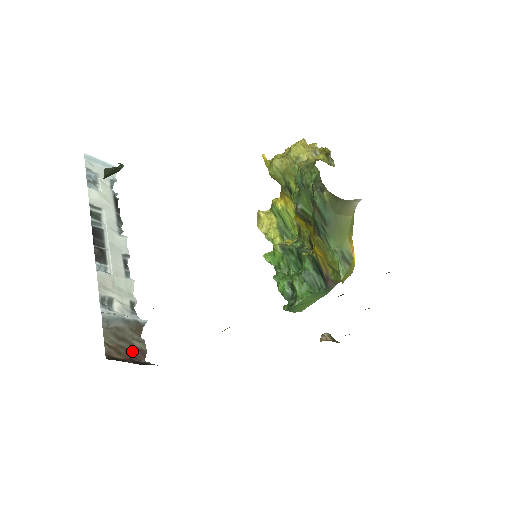
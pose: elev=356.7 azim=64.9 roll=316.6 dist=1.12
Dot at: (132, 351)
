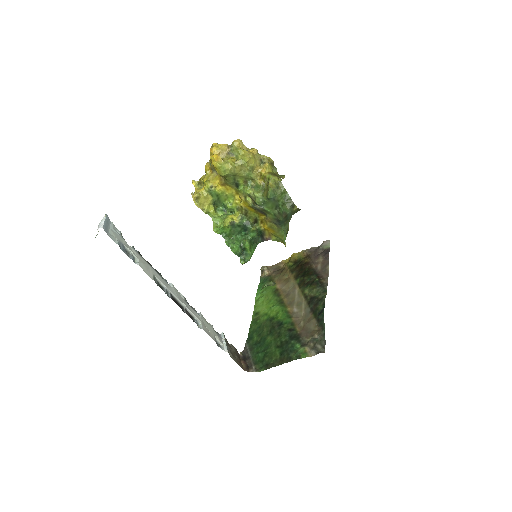
Dot at: (238, 355)
